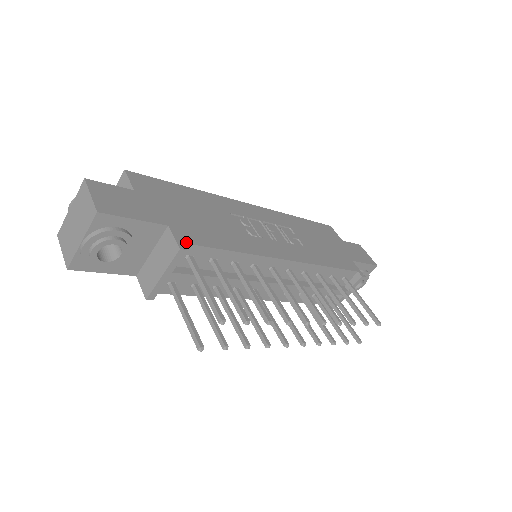
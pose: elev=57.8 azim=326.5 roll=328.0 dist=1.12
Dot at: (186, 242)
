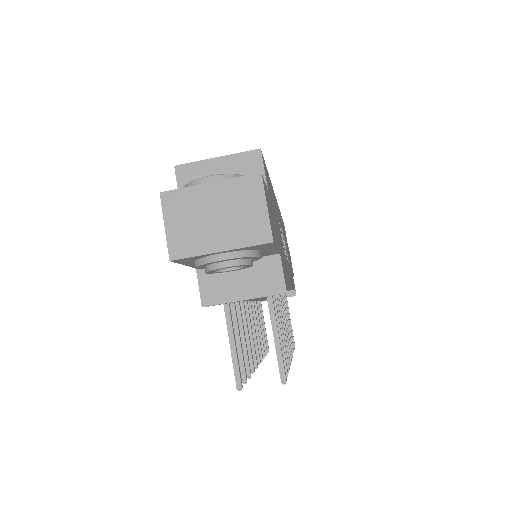
Dot at: (285, 279)
